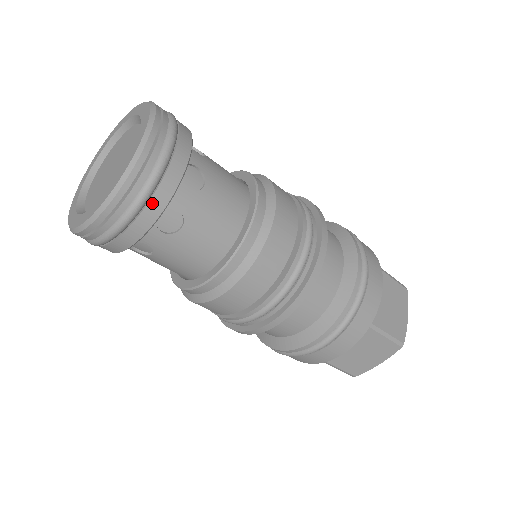
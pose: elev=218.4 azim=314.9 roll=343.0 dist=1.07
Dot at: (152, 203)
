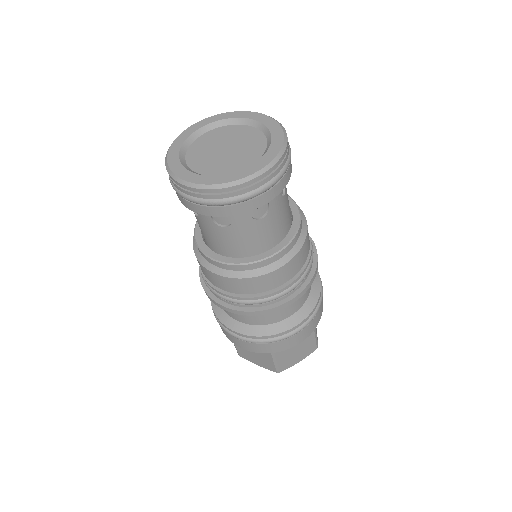
Dot at: (220, 209)
